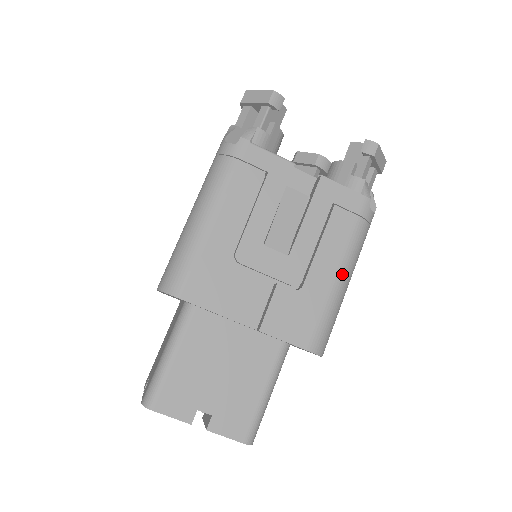
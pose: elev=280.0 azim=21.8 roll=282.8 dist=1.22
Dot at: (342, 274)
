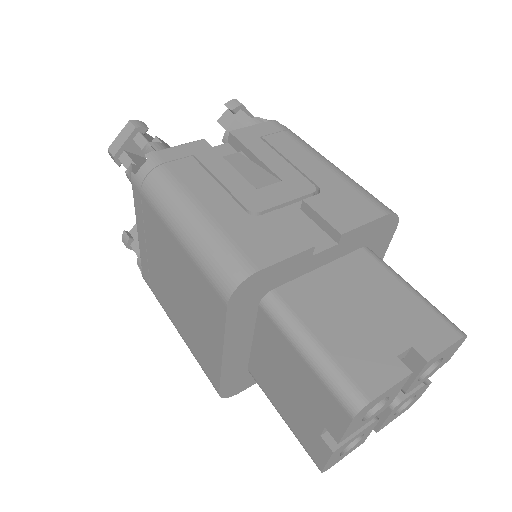
Dot at: (327, 162)
